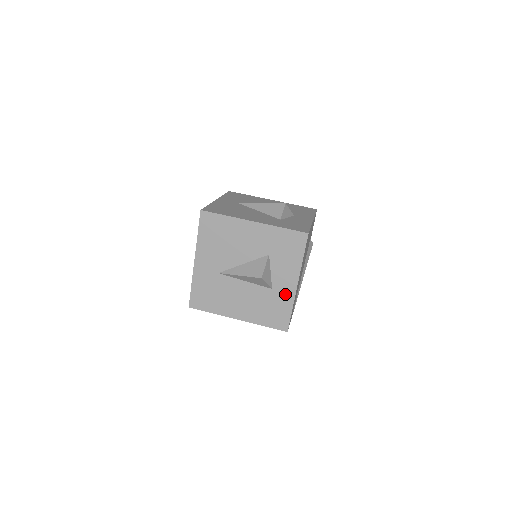
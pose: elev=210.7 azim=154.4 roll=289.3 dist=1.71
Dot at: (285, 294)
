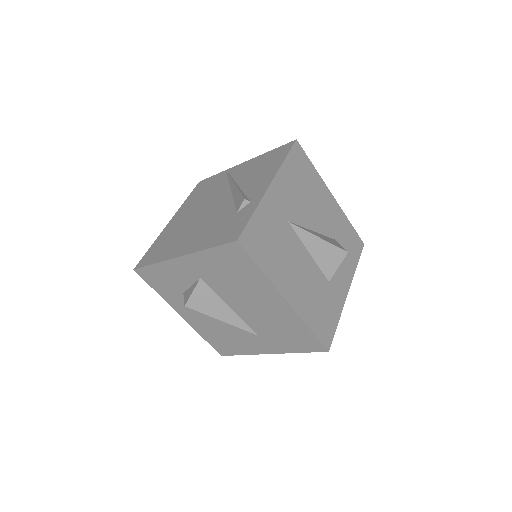
Dot at: (337, 297)
